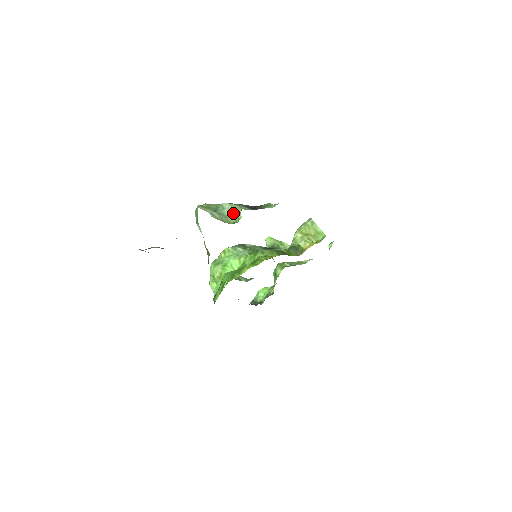
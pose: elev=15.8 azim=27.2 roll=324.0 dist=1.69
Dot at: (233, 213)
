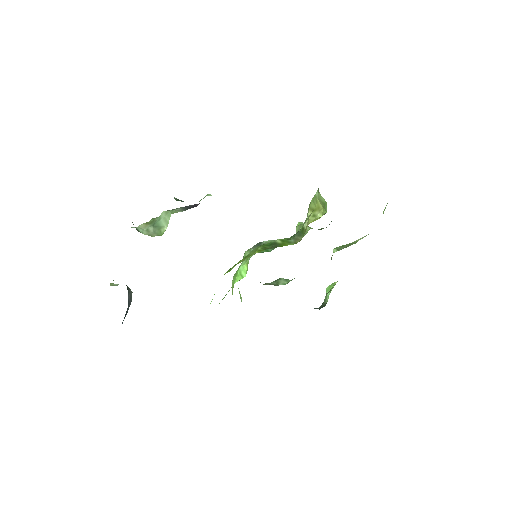
Dot at: (166, 221)
